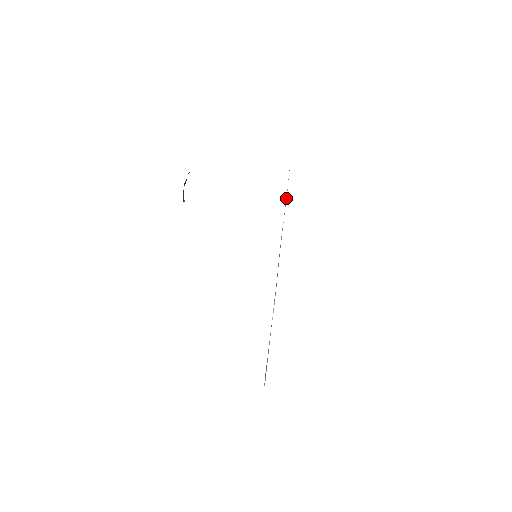
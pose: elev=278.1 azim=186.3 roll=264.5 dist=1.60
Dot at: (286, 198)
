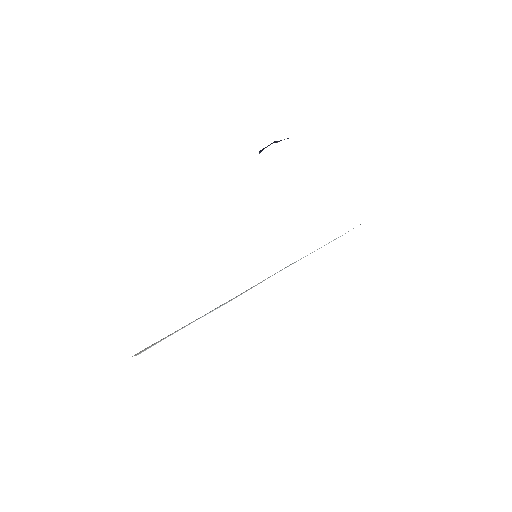
Dot at: occluded
